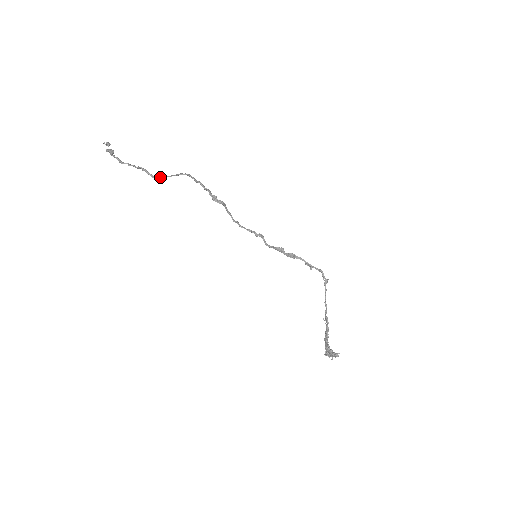
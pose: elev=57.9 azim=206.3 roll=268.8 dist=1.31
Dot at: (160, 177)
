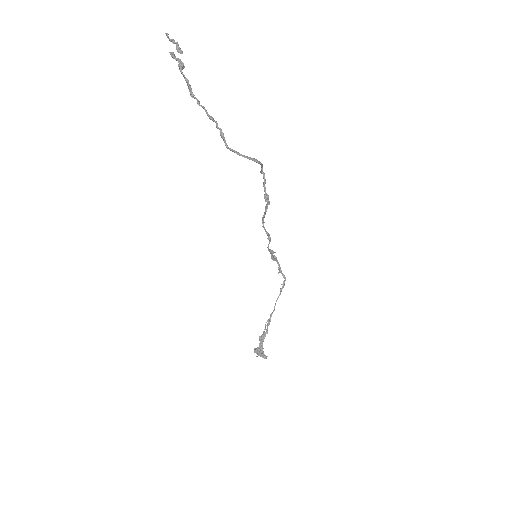
Dot at: (235, 152)
